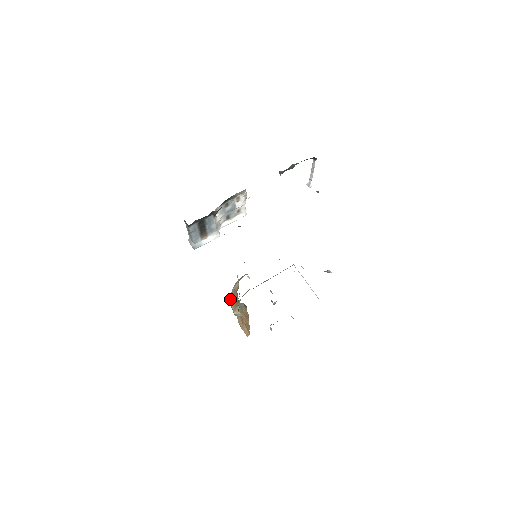
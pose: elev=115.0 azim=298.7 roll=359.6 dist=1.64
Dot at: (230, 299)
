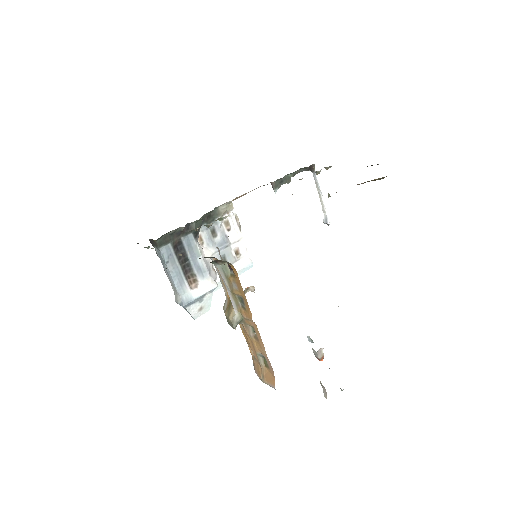
Dot at: (223, 309)
